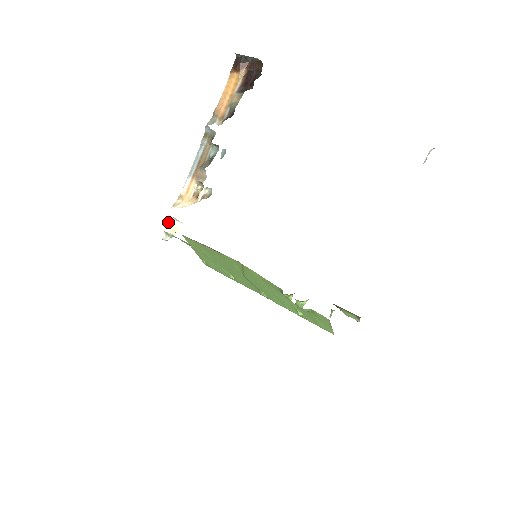
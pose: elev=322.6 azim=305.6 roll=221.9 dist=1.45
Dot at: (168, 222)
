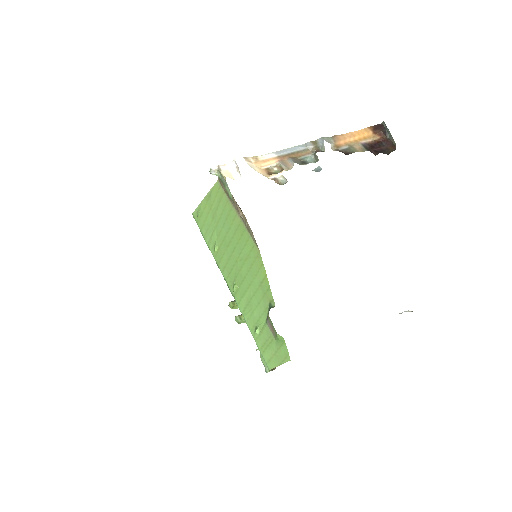
Dot at: (228, 163)
